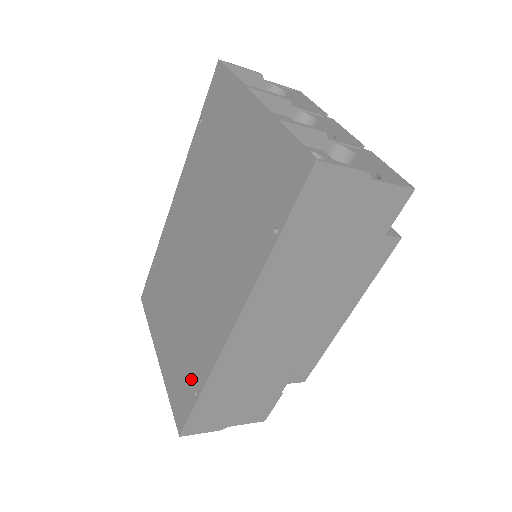
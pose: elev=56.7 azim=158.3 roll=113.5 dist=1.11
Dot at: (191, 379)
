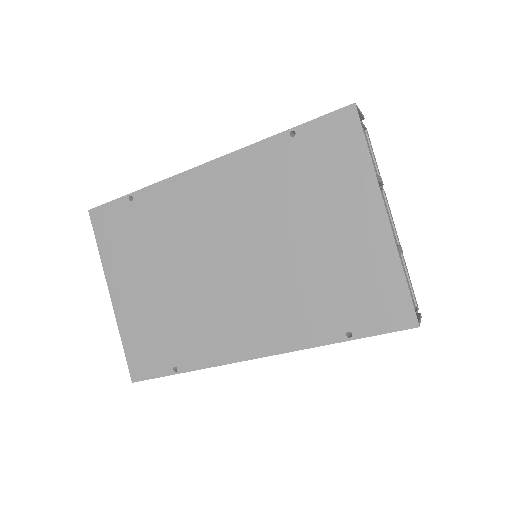
Dot at: (172, 353)
